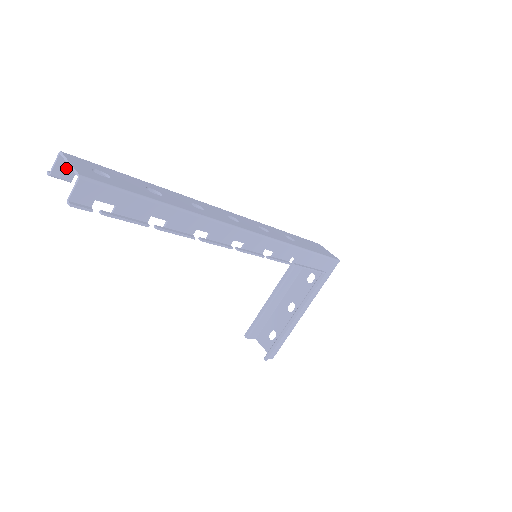
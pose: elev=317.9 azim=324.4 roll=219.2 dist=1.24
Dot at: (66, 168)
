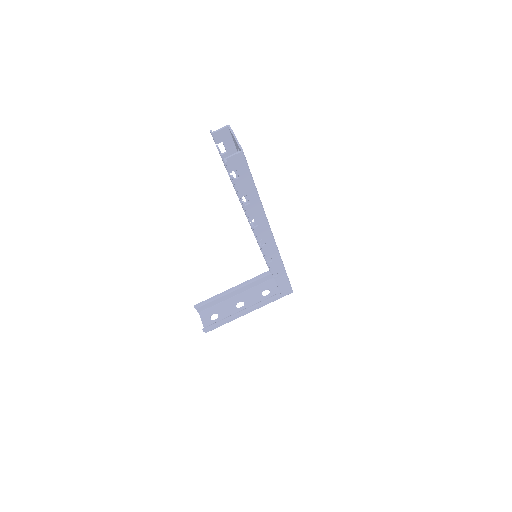
Dot at: (222, 135)
